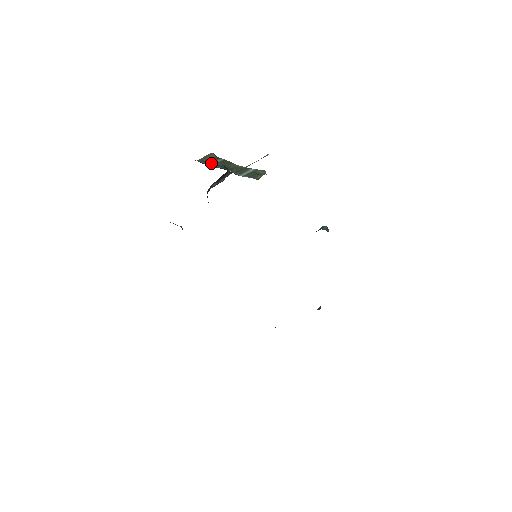
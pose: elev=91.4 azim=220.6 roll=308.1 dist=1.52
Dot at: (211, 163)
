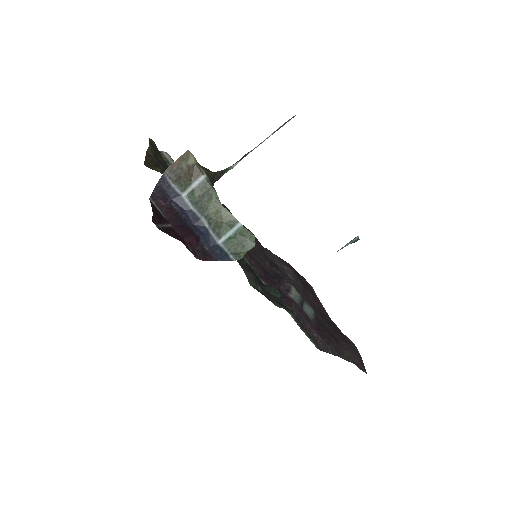
Dot at: (184, 188)
